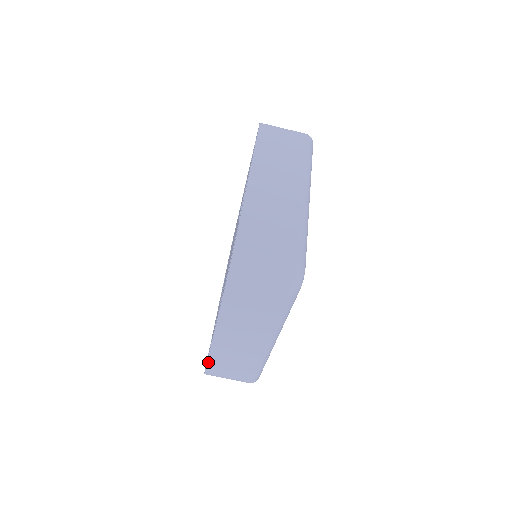
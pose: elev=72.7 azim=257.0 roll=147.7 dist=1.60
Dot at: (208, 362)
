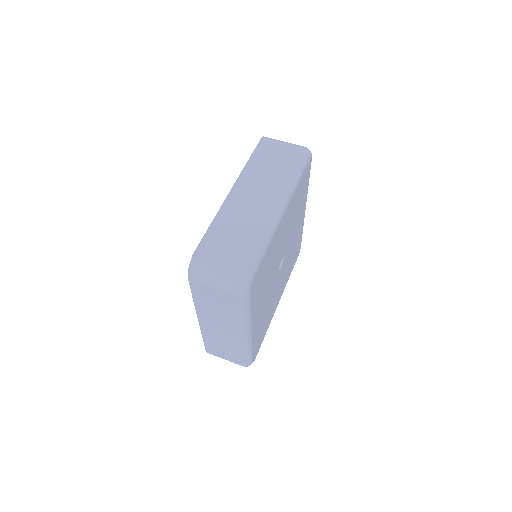
Dot at: (204, 343)
